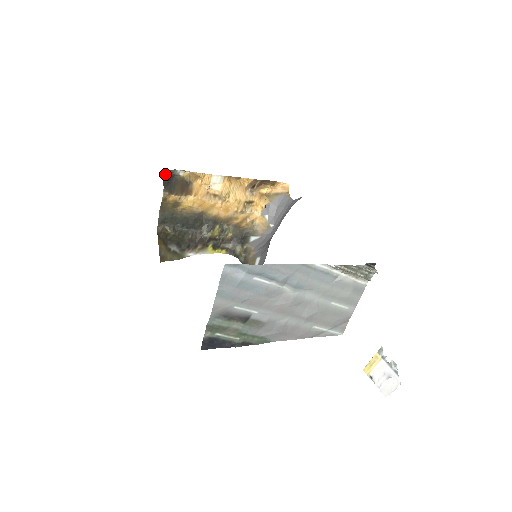
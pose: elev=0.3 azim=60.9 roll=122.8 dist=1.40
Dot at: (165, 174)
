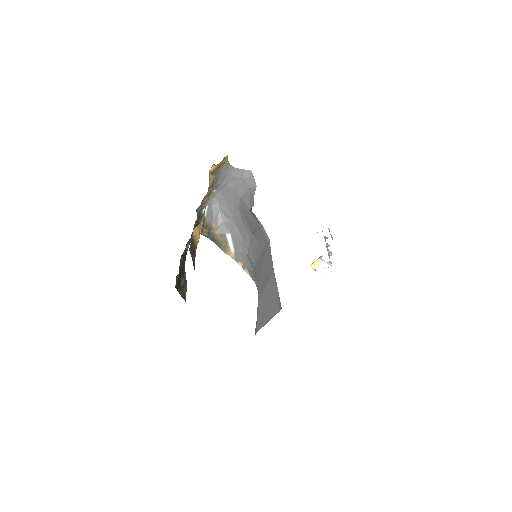
Dot at: occluded
